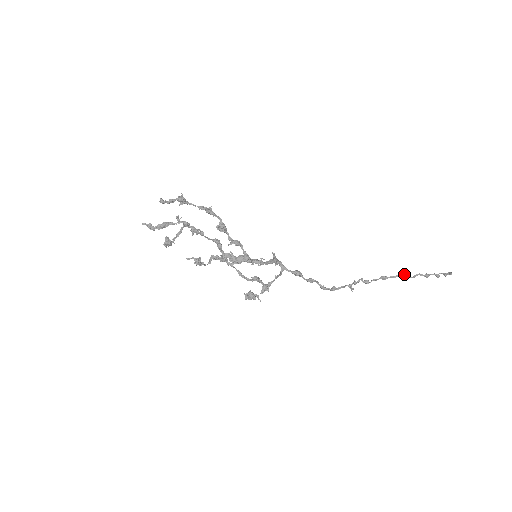
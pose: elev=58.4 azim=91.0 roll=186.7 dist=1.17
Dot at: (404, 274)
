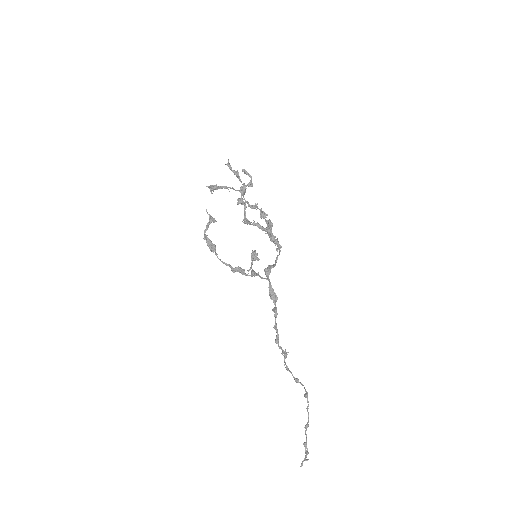
Dot at: (306, 395)
